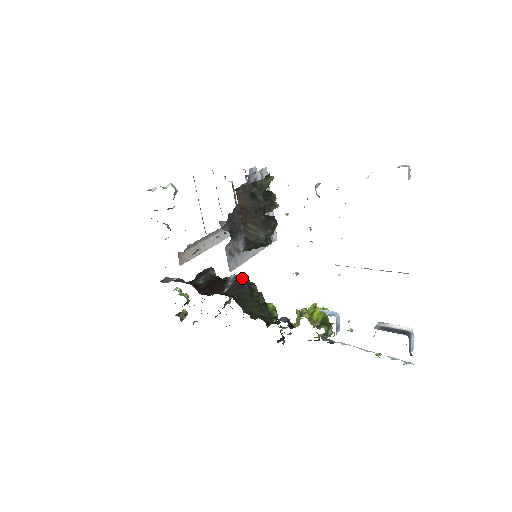
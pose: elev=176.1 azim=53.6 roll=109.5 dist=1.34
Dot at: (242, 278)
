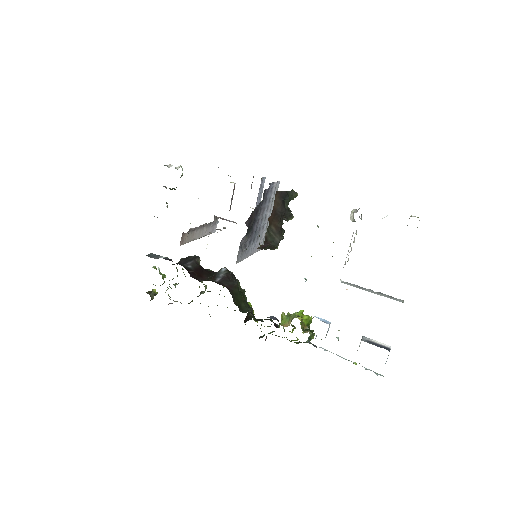
Dot at: (231, 273)
